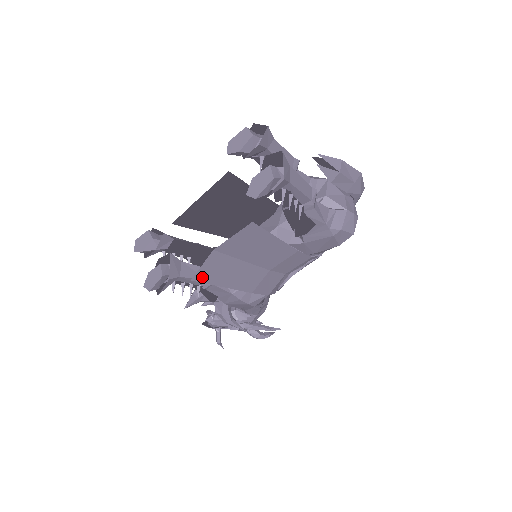
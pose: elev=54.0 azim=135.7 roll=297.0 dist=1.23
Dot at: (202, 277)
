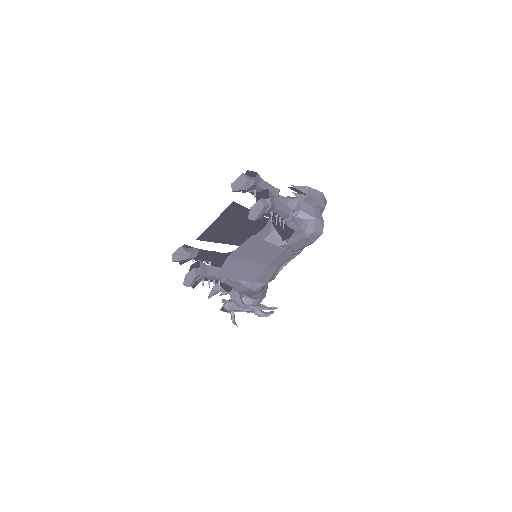
Dot at: (222, 274)
